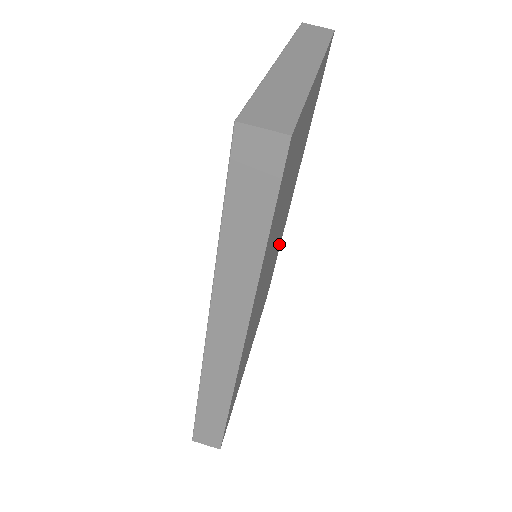
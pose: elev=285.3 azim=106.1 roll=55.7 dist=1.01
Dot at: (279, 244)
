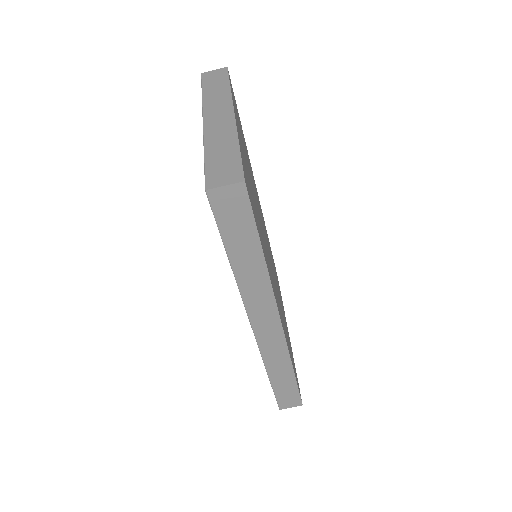
Dot at: (267, 236)
